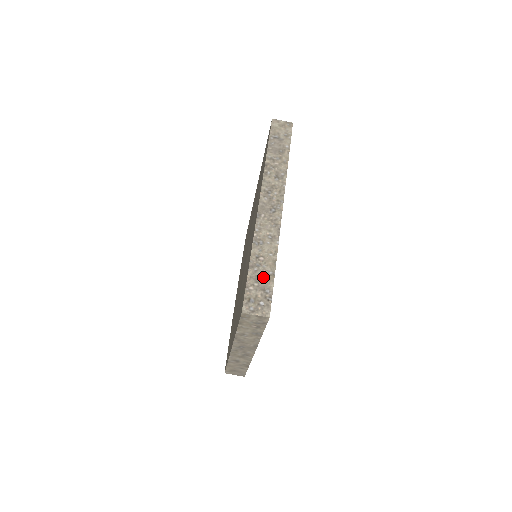
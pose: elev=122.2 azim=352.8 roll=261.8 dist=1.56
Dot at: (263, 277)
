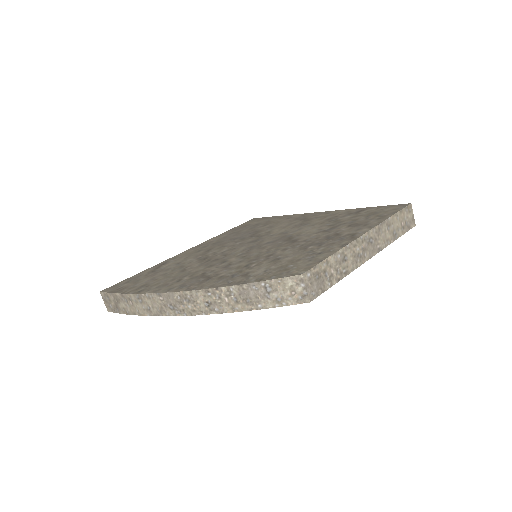
Dot at: occluded
